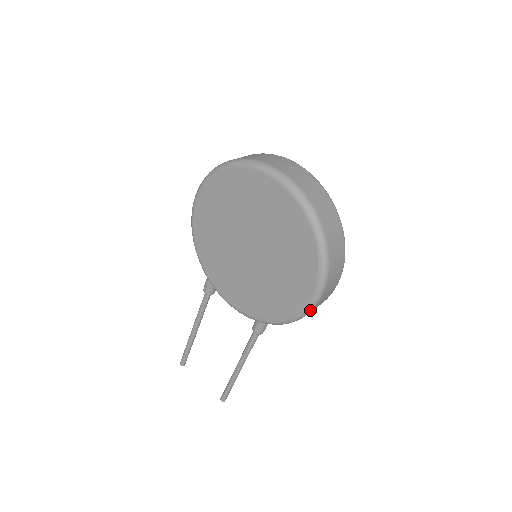
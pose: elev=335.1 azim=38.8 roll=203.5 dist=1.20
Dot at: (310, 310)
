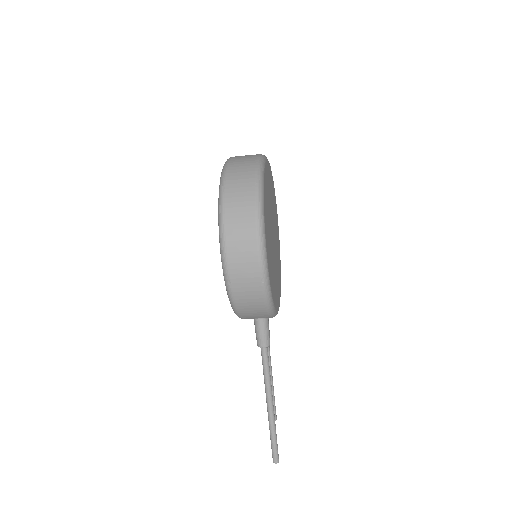
Dot at: (227, 278)
